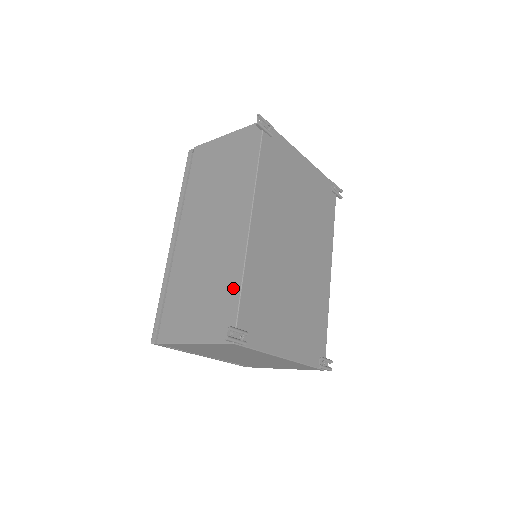
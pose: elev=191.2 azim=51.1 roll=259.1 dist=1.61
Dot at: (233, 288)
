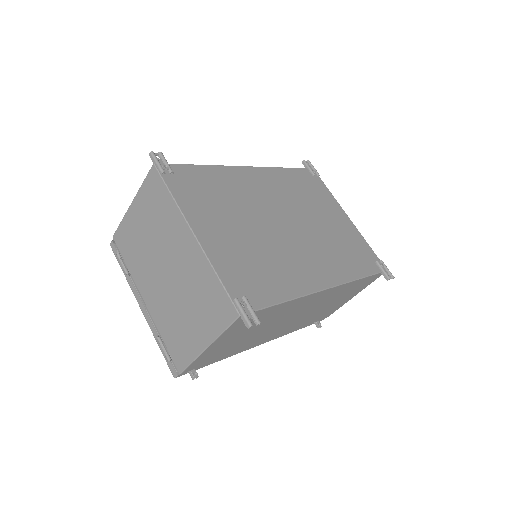
Dot at: occluded
